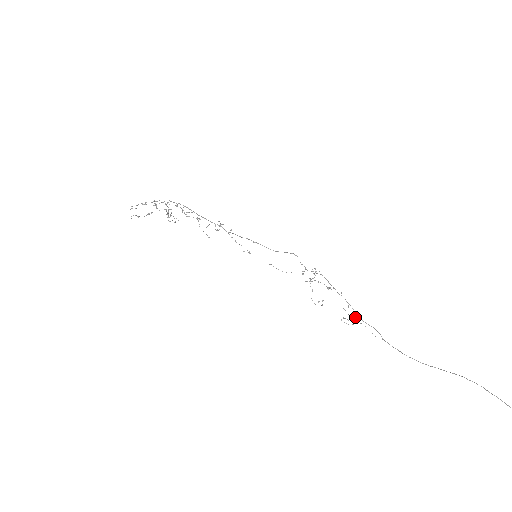
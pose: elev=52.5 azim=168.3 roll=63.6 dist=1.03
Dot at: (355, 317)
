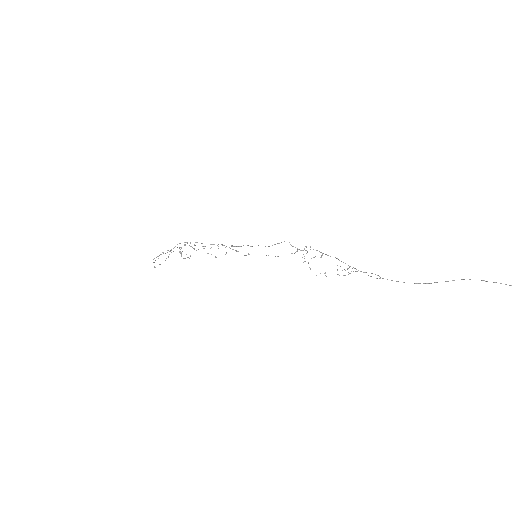
Dot at: occluded
